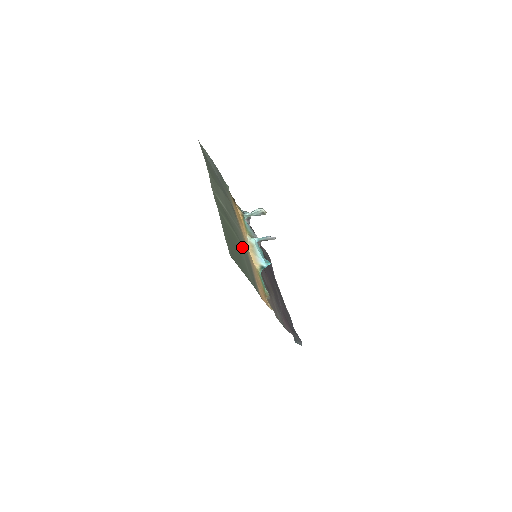
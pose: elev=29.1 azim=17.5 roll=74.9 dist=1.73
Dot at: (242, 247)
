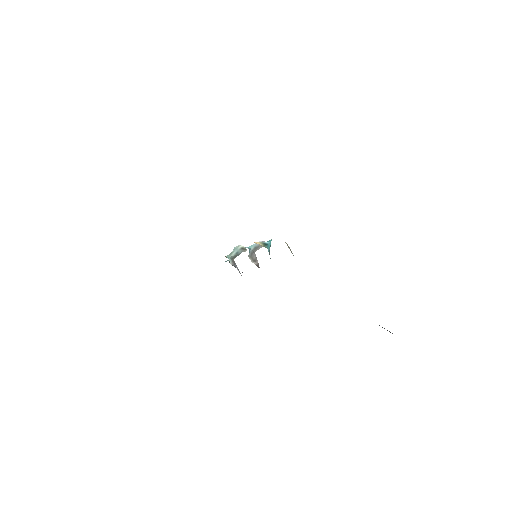
Dot at: occluded
